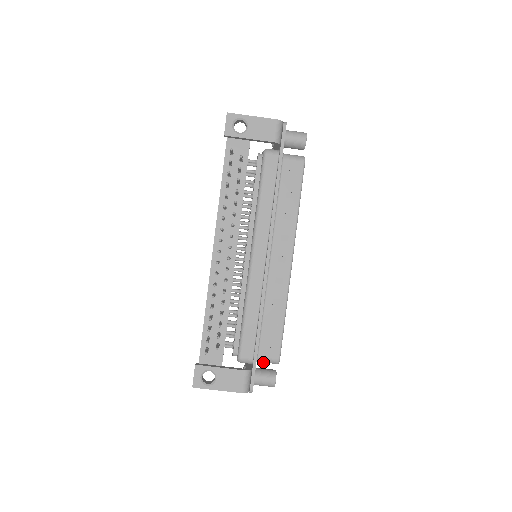
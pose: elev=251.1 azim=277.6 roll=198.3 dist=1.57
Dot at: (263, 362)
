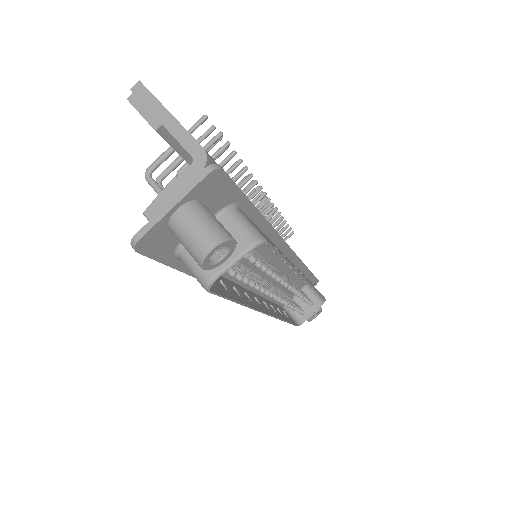
Dot at: (234, 221)
